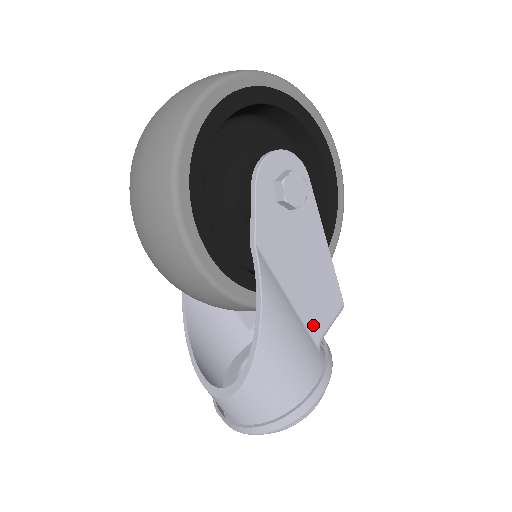
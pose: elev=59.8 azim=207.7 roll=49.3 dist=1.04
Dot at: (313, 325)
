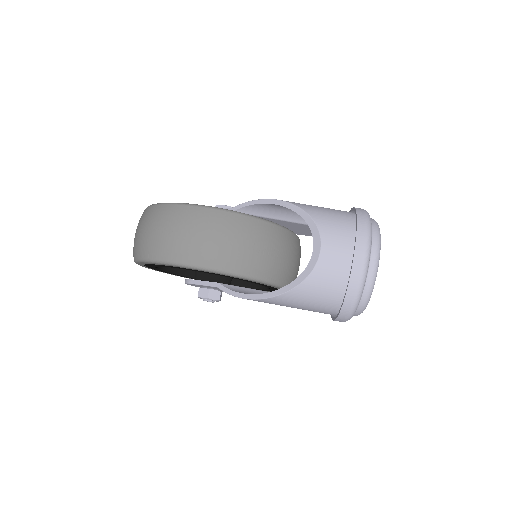
Dot at: occluded
